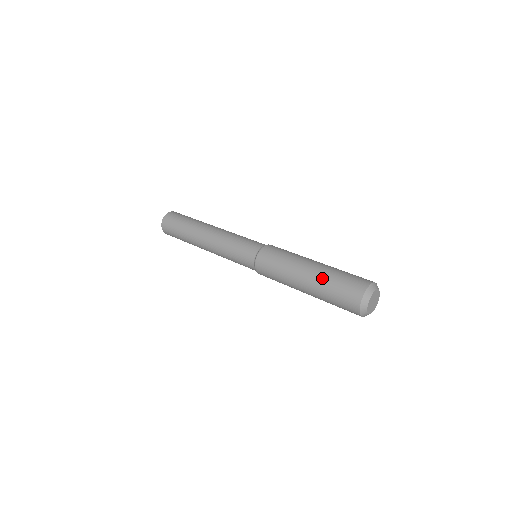
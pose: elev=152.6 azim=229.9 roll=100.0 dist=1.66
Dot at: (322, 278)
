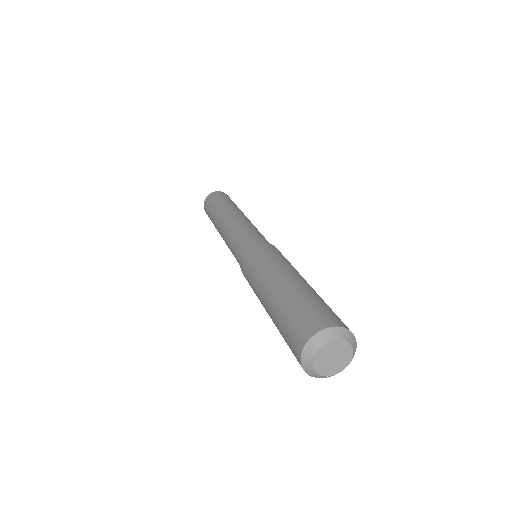
Dot at: (273, 315)
